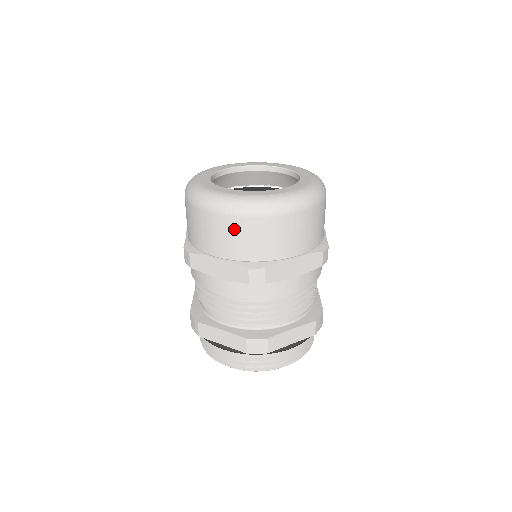
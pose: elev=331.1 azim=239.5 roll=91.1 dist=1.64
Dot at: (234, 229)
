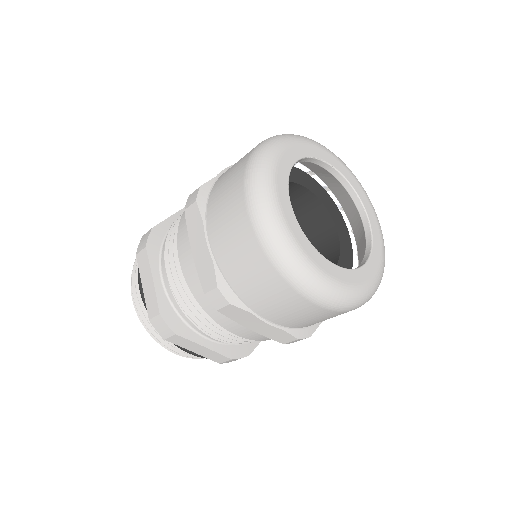
Dot at: (316, 315)
